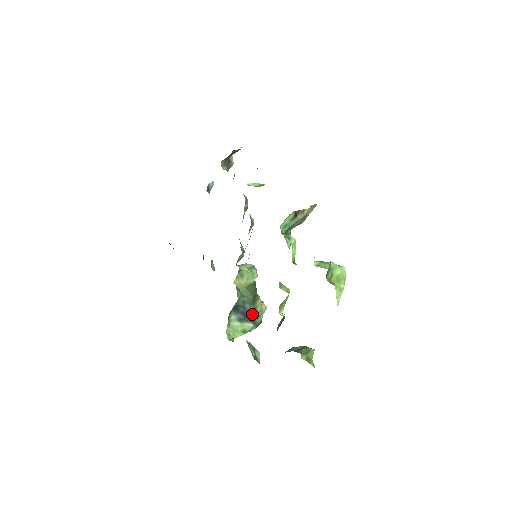
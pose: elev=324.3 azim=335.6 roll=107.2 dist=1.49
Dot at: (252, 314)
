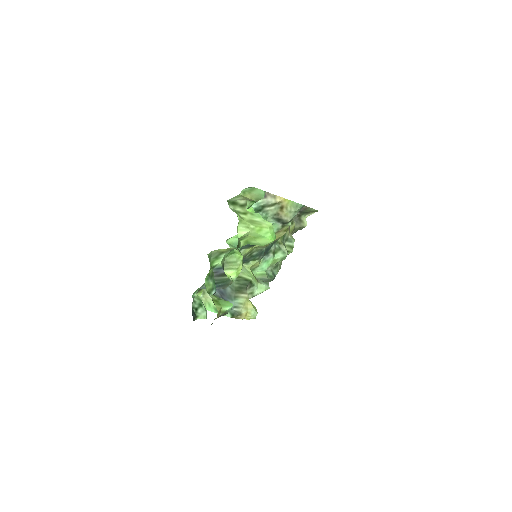
Dot at: (230, 299)
